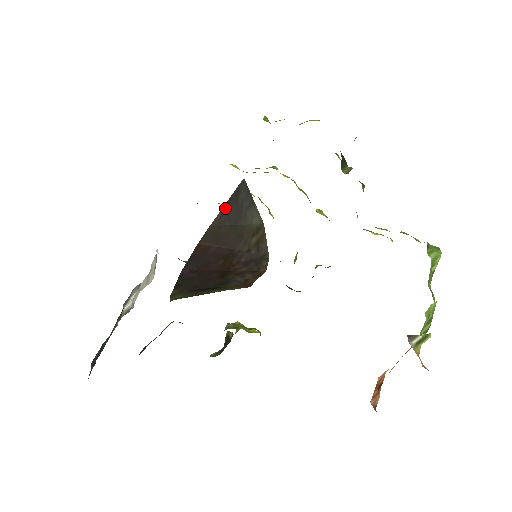
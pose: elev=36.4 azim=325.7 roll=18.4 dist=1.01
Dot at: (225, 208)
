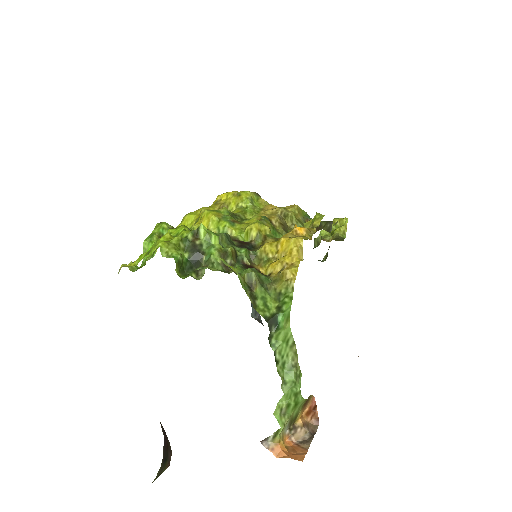
Dot at: occluded
